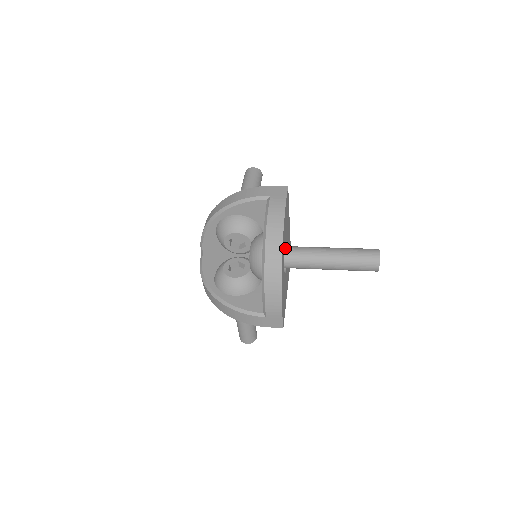
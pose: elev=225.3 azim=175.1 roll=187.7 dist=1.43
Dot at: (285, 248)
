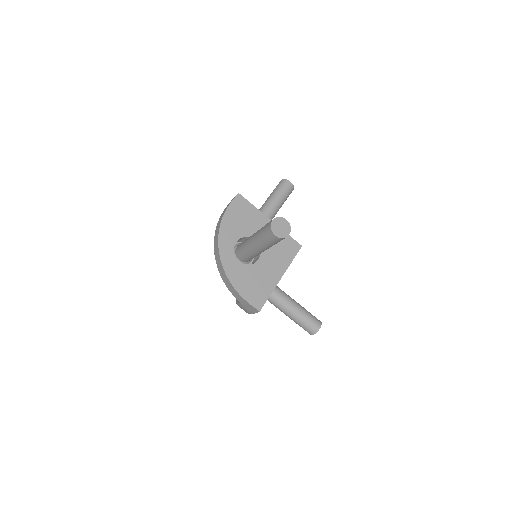
Dot at: (240, 244)
